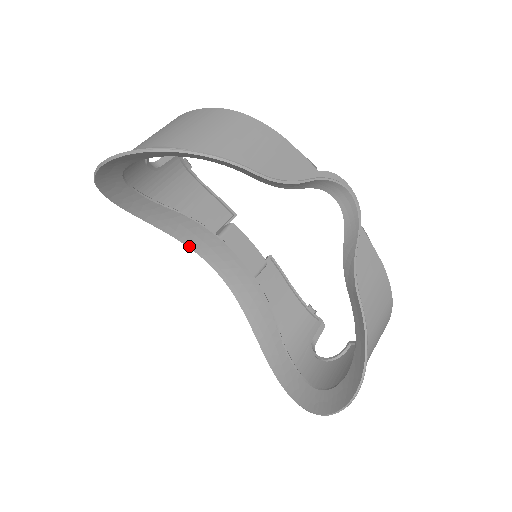
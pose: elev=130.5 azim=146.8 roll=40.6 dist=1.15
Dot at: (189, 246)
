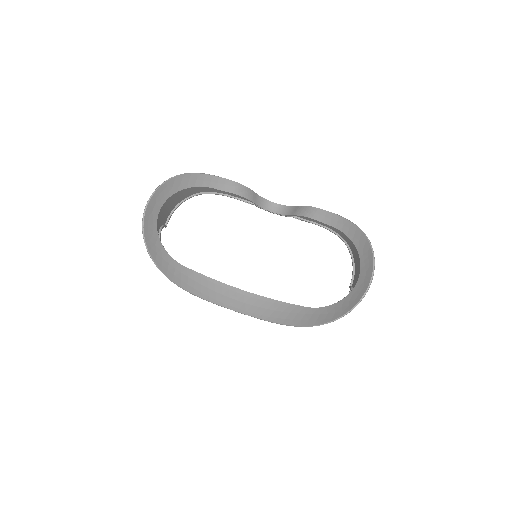
Dot at: (208, 300)
